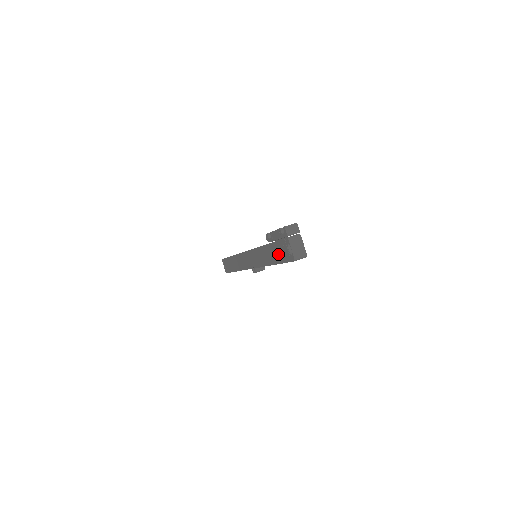
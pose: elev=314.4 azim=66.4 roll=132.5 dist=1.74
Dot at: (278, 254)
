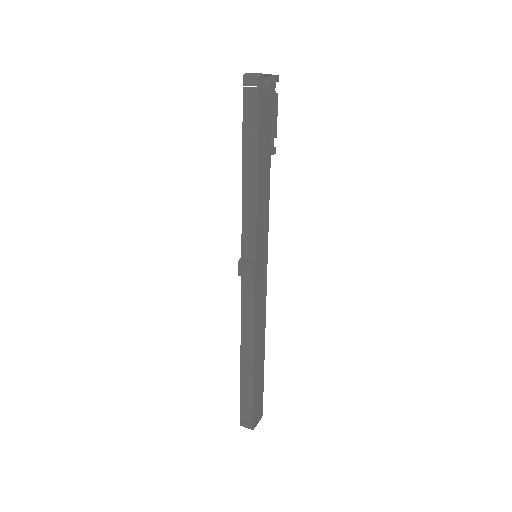
Dot at: occluded
